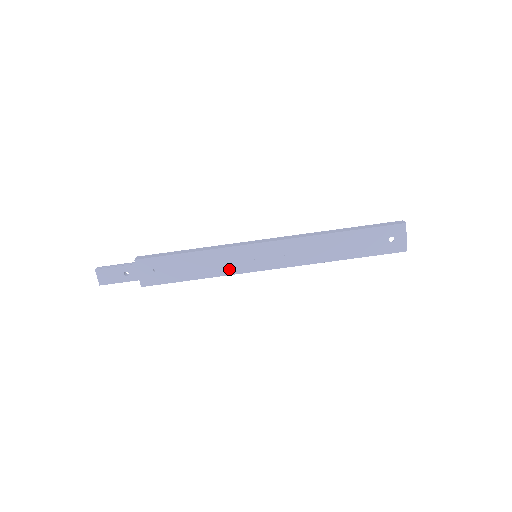
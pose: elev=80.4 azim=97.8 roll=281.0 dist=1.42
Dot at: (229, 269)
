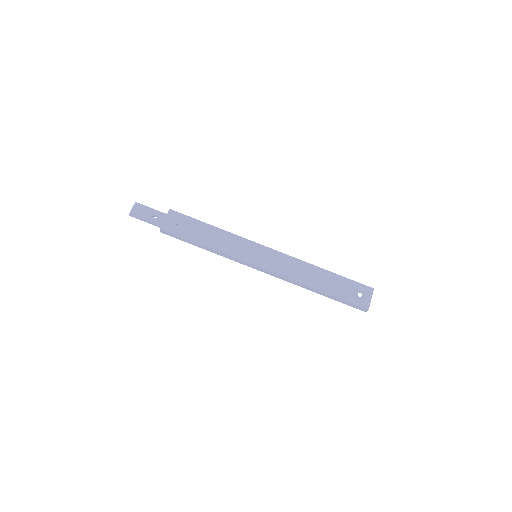
Dot at: (232, 252)
